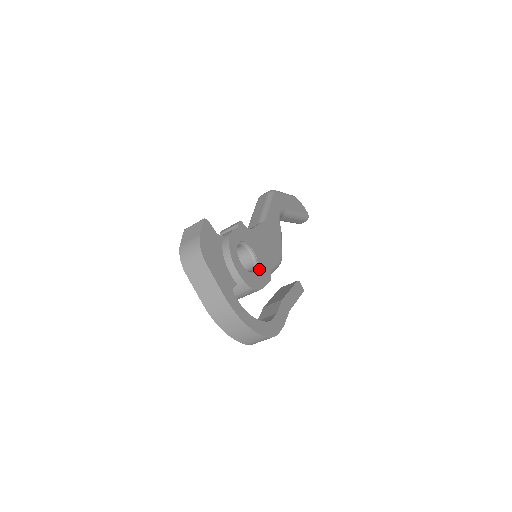
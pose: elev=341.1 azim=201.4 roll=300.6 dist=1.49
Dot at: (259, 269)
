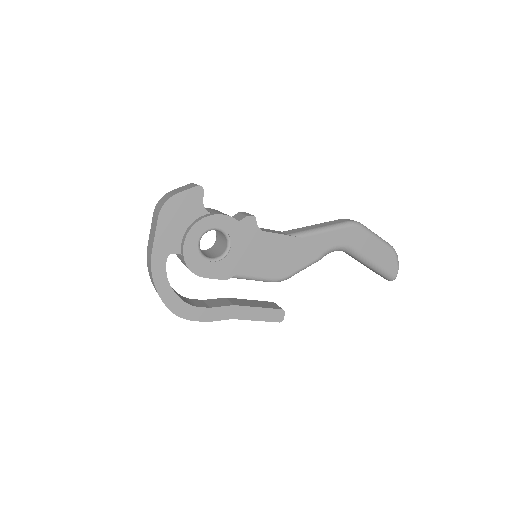
Dot at: (220, 262)
